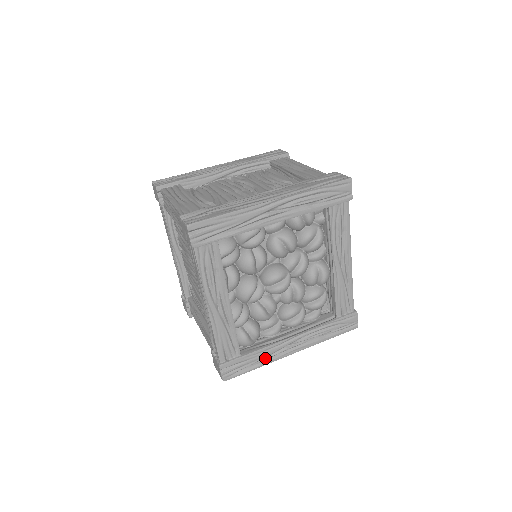
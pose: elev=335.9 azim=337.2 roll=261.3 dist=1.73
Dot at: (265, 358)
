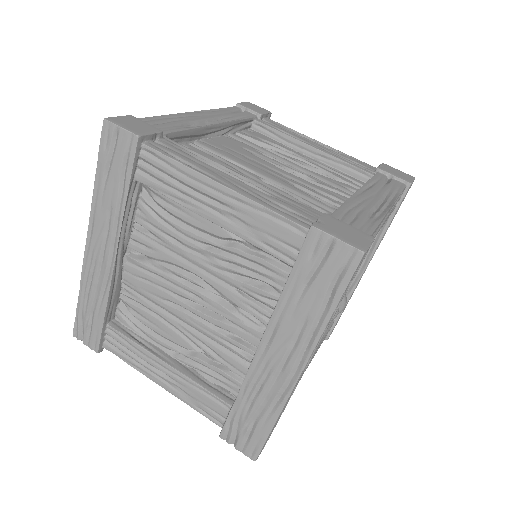
Dot at: occluded
